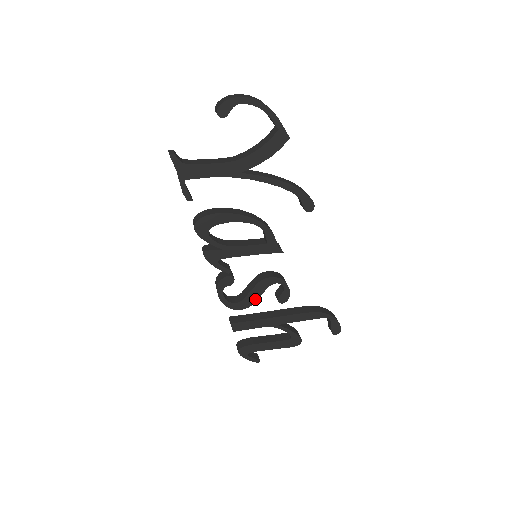
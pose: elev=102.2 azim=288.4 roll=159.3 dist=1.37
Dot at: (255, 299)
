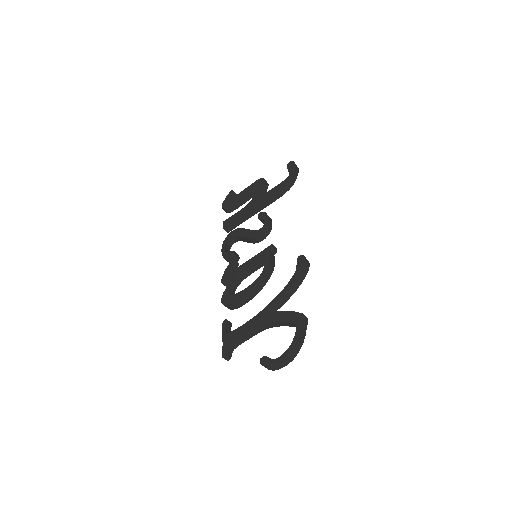
Dot at: occluded
